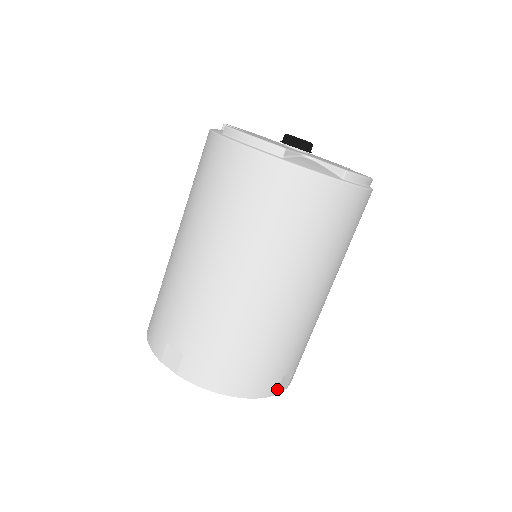
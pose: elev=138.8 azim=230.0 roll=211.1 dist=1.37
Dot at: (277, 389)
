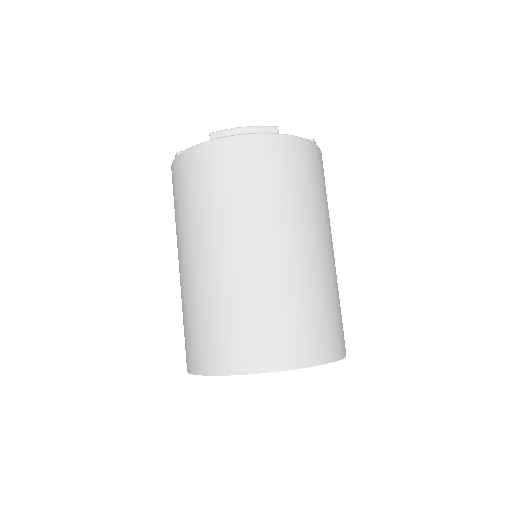
Dot at: (254, 365)
